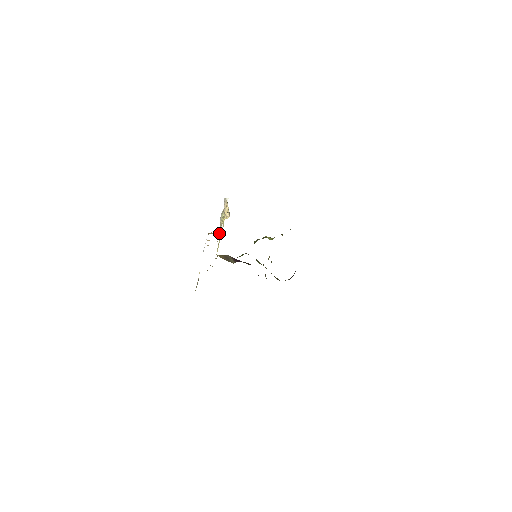
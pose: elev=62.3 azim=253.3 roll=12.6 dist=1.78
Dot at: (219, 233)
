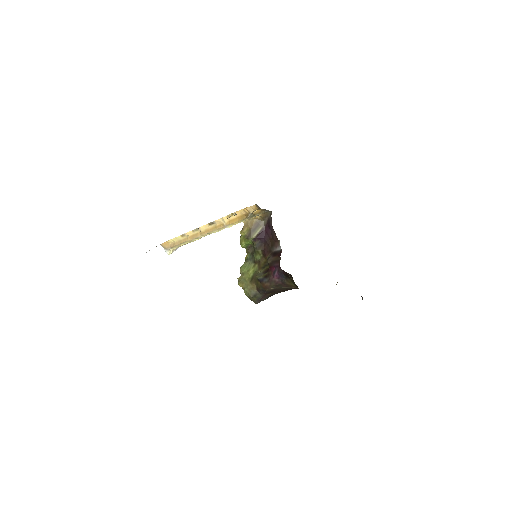
Dot at: occluded
